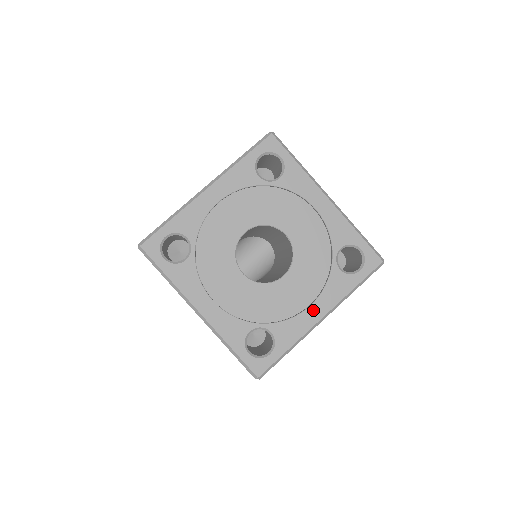
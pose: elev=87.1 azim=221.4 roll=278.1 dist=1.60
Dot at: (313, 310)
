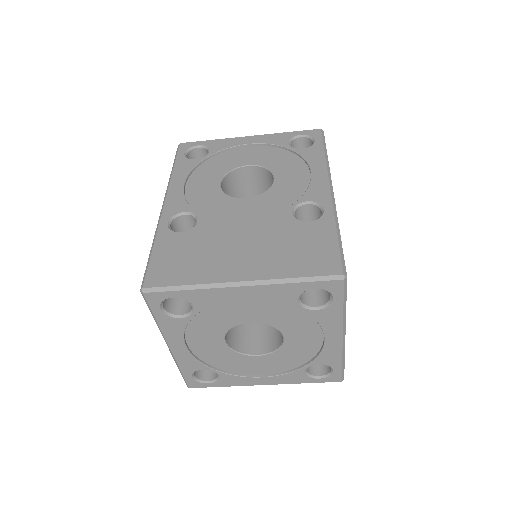
Dot at: (330, 339)
